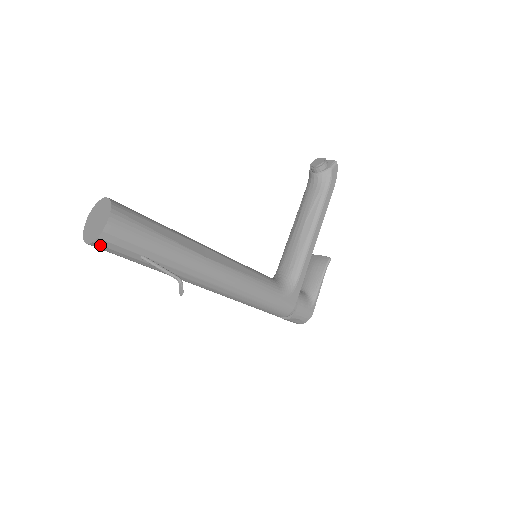
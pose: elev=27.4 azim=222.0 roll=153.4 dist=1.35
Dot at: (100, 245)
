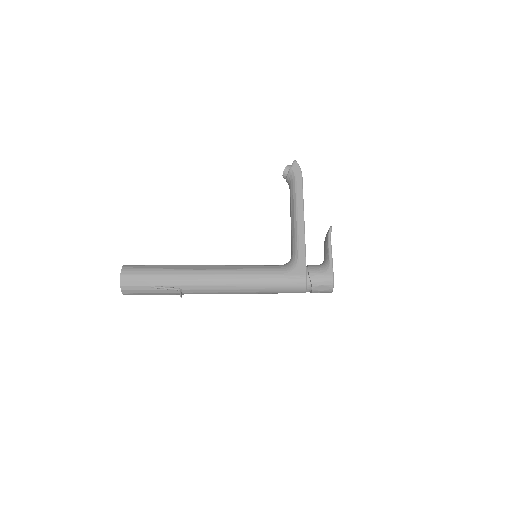
Dot at: (126, 290)
